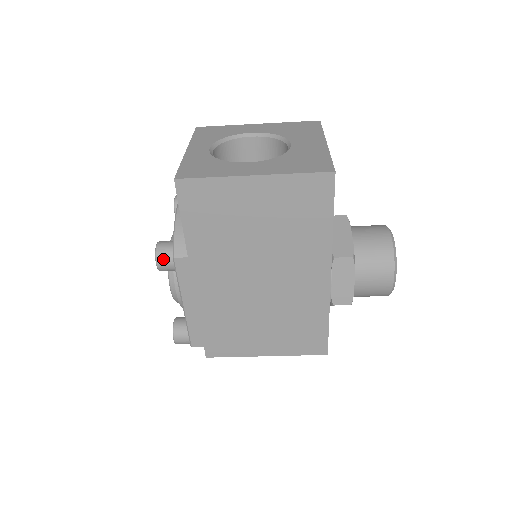
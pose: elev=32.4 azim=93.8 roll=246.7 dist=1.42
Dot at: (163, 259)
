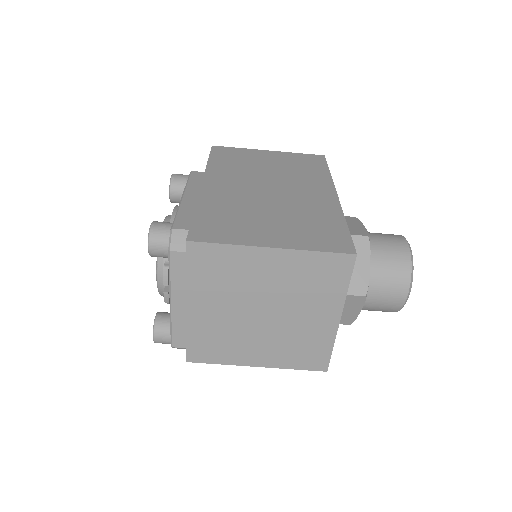
Dot at: (180, 174)
